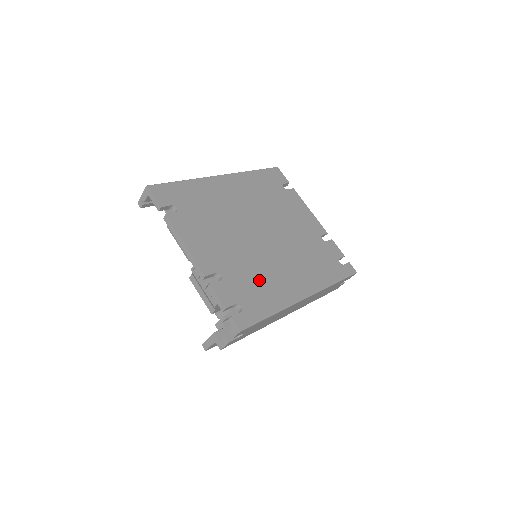
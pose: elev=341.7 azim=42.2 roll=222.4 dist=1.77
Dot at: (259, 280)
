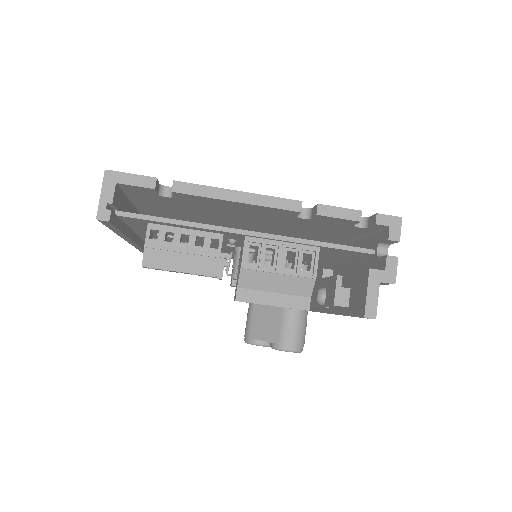
Dot at: occluded
